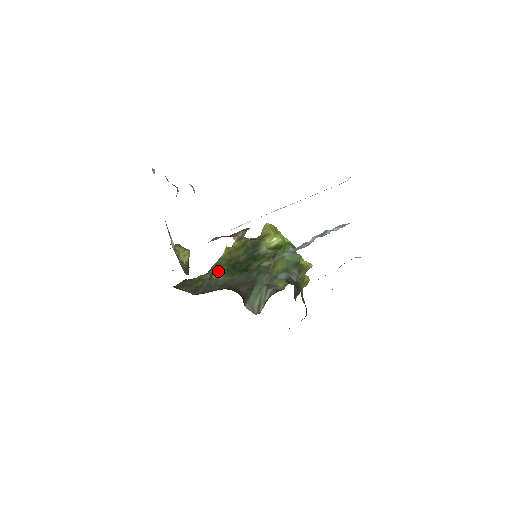
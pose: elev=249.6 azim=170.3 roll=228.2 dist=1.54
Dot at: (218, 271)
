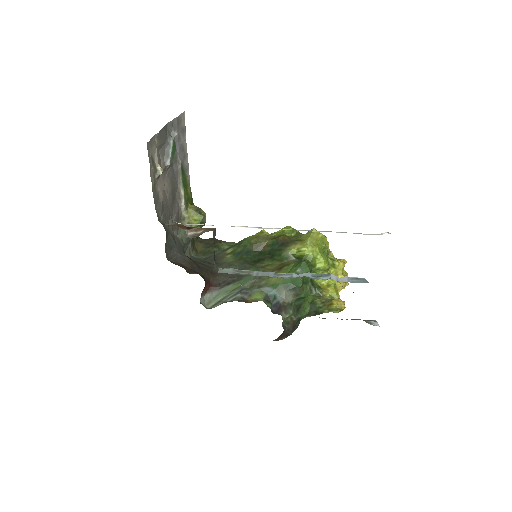
Dot at: (235, 248)
